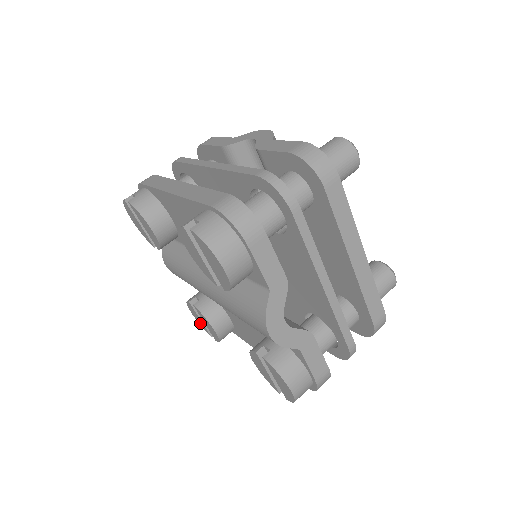
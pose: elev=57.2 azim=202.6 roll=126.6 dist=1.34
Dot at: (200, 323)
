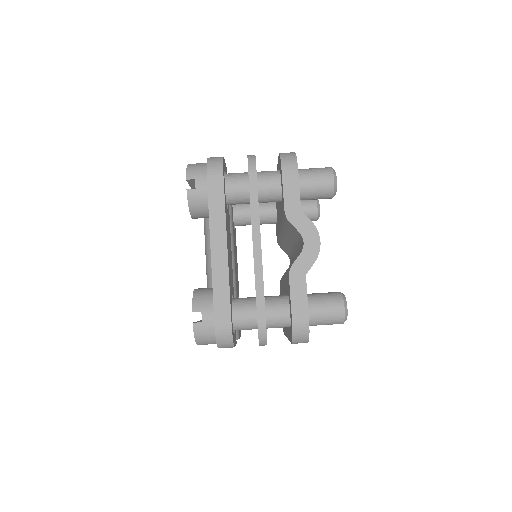
Dot at: occluded
